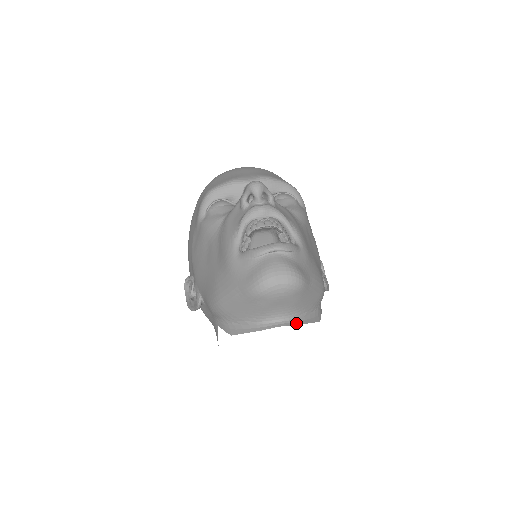
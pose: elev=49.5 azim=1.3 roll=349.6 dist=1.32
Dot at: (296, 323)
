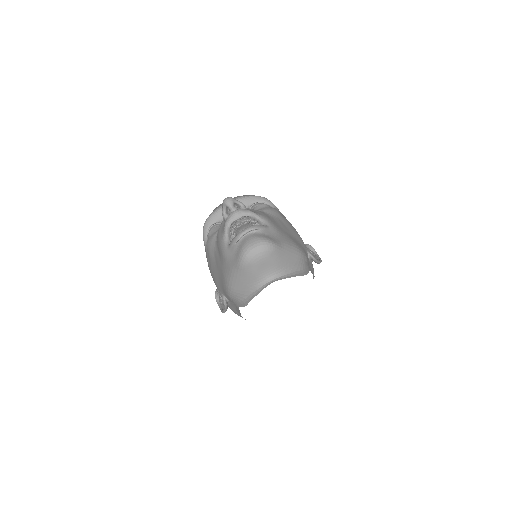
Dot at: (284, 278)
